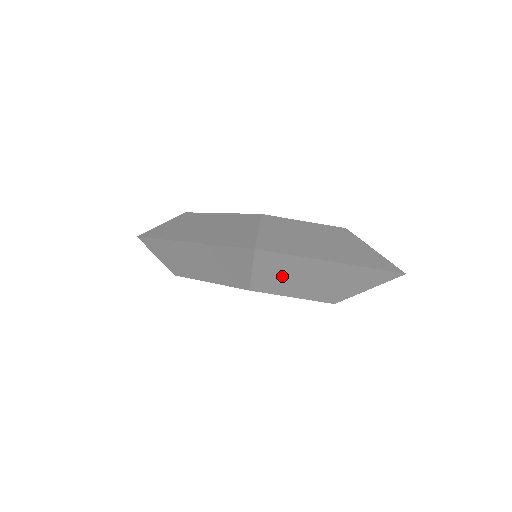
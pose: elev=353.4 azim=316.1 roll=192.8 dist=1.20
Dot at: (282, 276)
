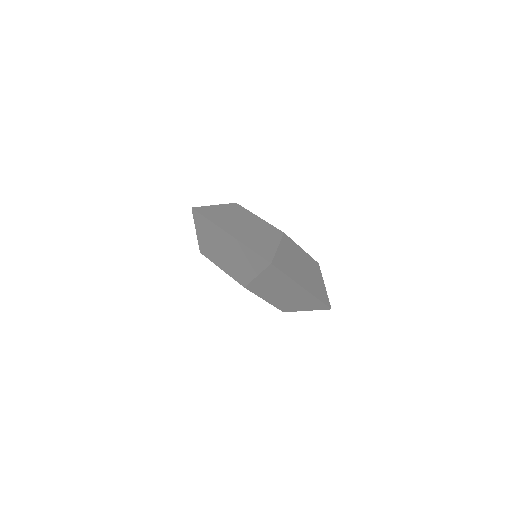
Dot at: (210, 242)
